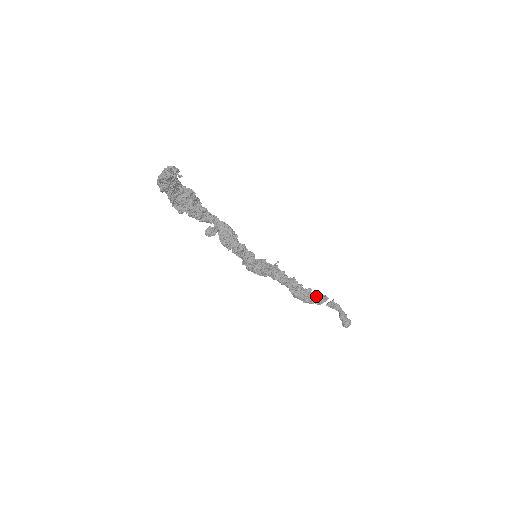
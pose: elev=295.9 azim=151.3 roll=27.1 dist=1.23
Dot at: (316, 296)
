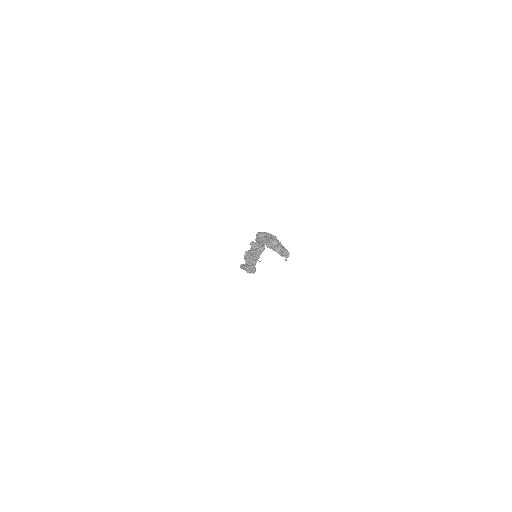
Dot at: occluded
